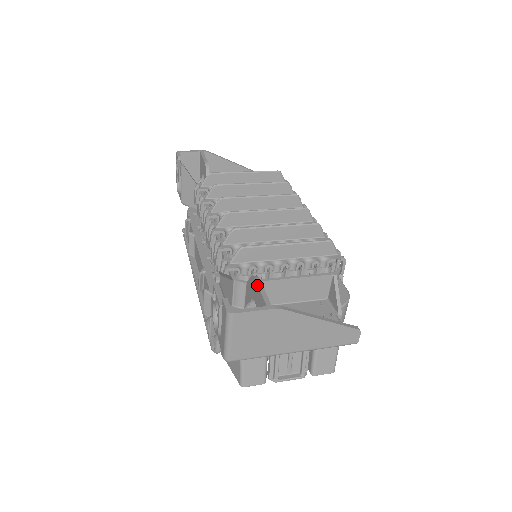
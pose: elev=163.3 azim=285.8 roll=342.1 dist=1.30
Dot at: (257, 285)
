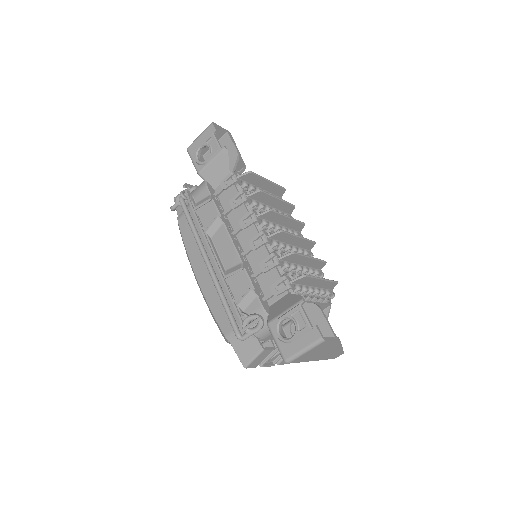
Dot at: (324, 316)
